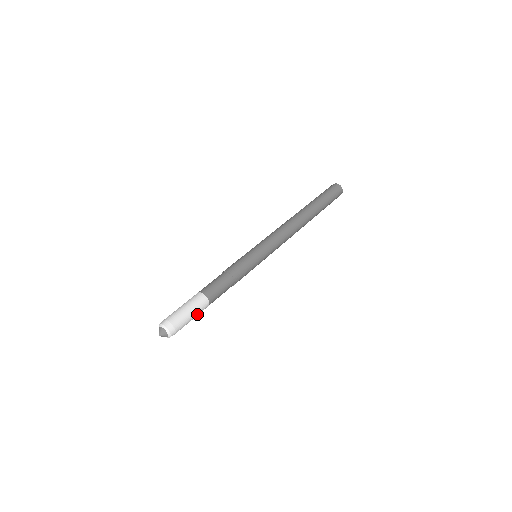
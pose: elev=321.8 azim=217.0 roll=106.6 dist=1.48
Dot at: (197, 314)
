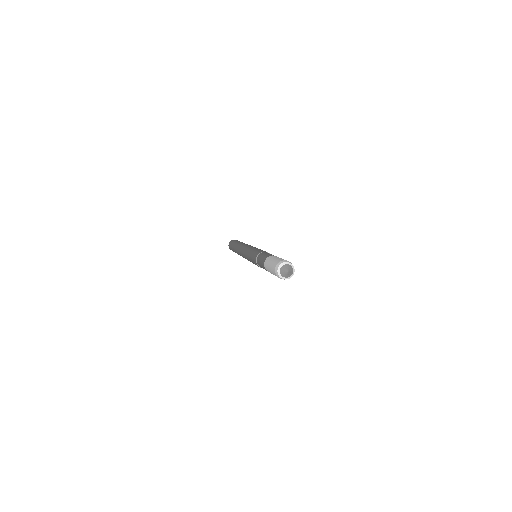
Dot at: occluded
